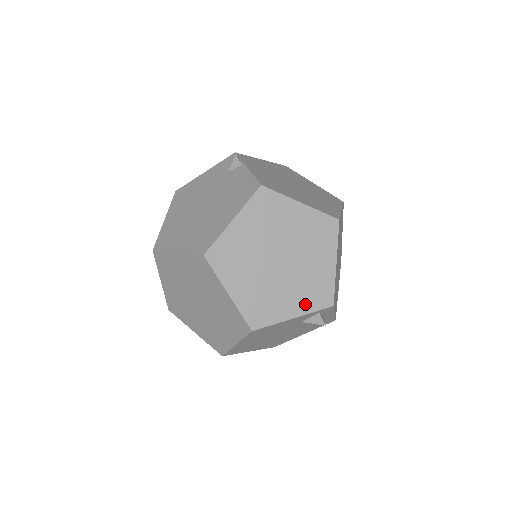
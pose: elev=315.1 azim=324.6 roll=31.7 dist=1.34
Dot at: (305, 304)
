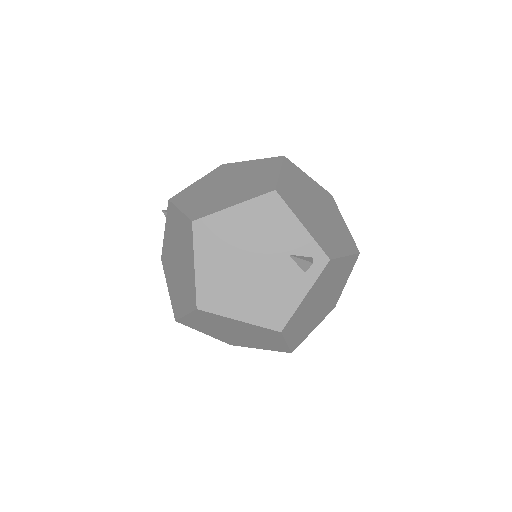
Dot at: (315, 234)
